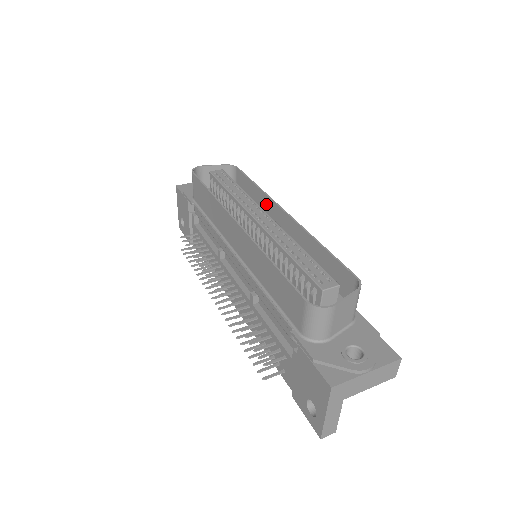
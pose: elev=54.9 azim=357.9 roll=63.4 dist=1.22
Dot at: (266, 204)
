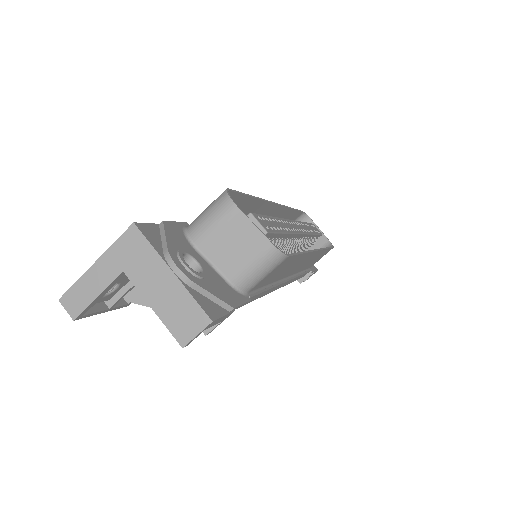
Dot at: occluded
